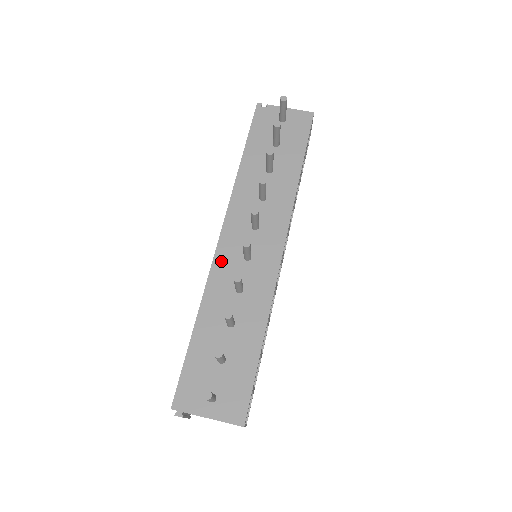
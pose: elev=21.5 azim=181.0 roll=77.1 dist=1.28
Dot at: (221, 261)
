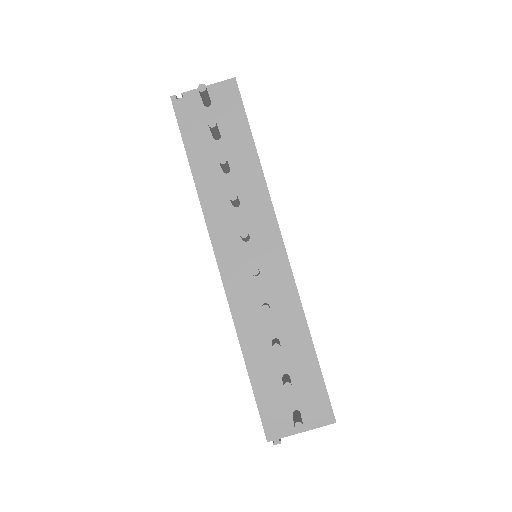
Dot at: (233, 289)
